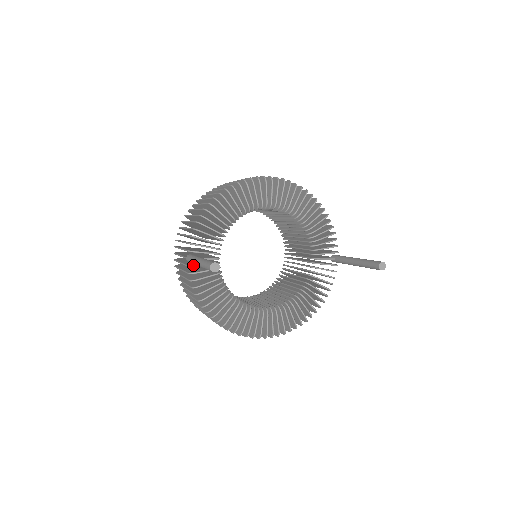
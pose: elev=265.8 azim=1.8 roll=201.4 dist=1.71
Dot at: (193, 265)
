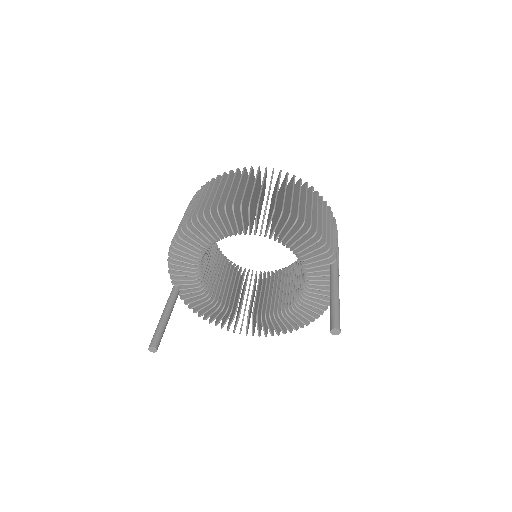
Dot at: (179, 294)
